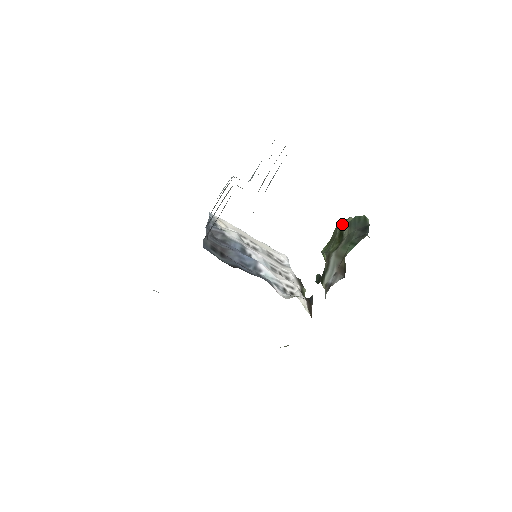
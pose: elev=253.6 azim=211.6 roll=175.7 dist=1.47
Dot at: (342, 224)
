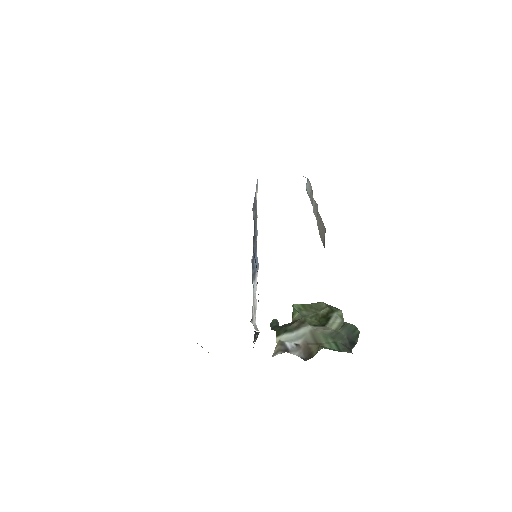
Dot at: (333, 310)
